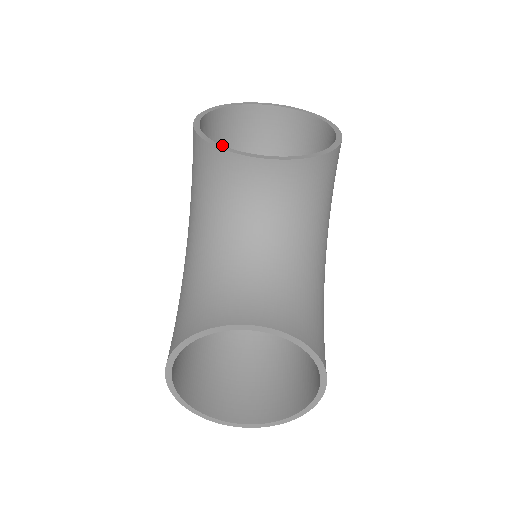
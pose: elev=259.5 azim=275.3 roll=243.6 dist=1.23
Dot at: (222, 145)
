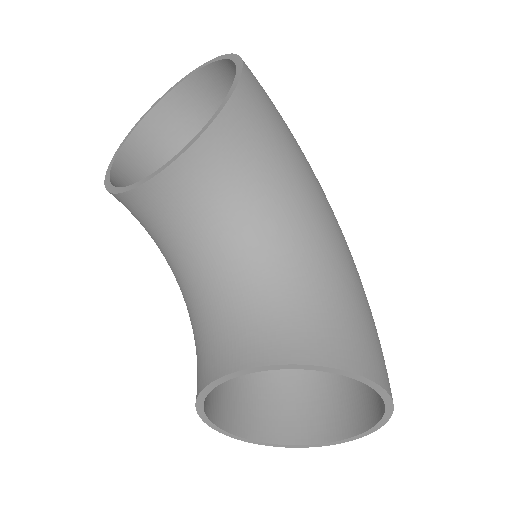
Dot at: (118, 187)
